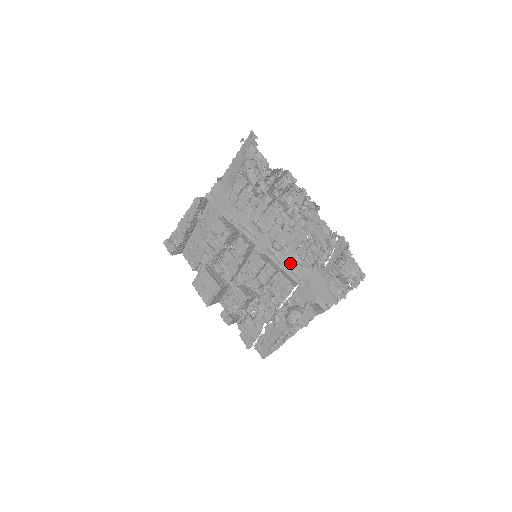
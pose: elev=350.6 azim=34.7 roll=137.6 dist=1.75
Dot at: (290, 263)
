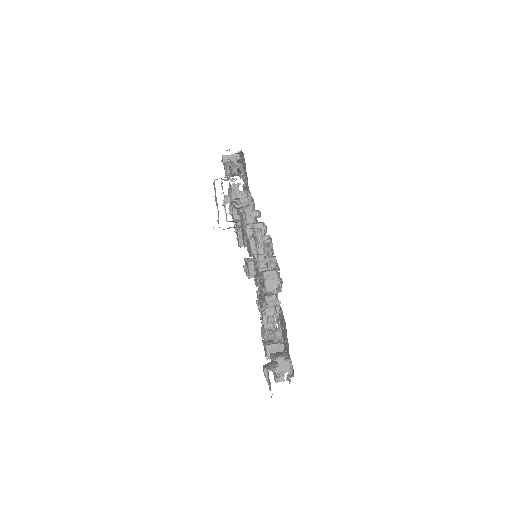
Dot at: occluded
